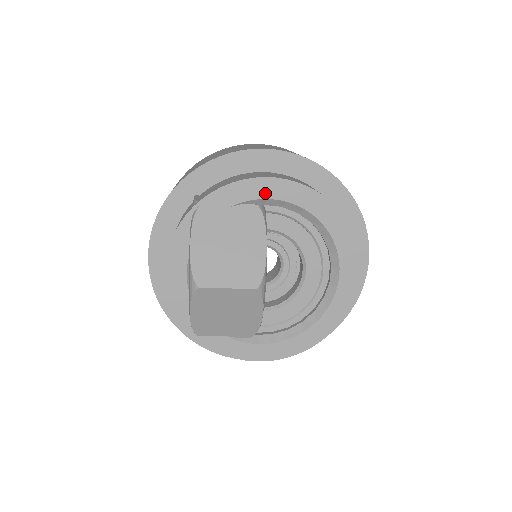
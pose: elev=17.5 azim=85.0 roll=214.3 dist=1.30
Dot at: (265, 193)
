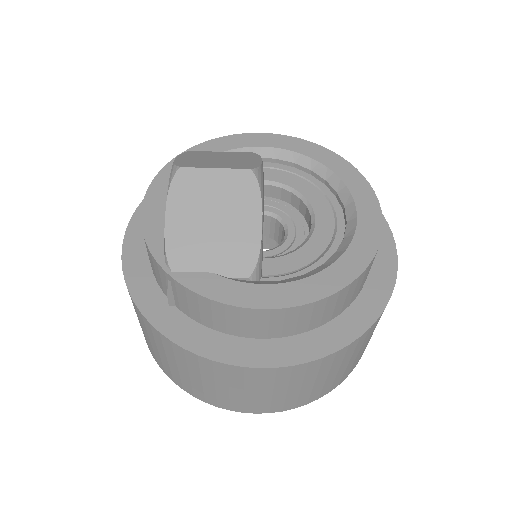
Dot at: (258, 143)
